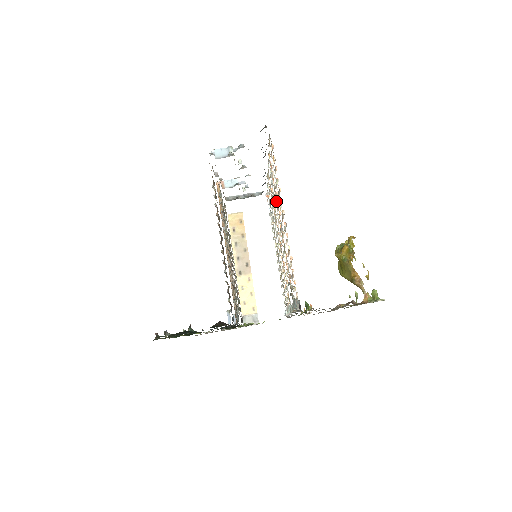
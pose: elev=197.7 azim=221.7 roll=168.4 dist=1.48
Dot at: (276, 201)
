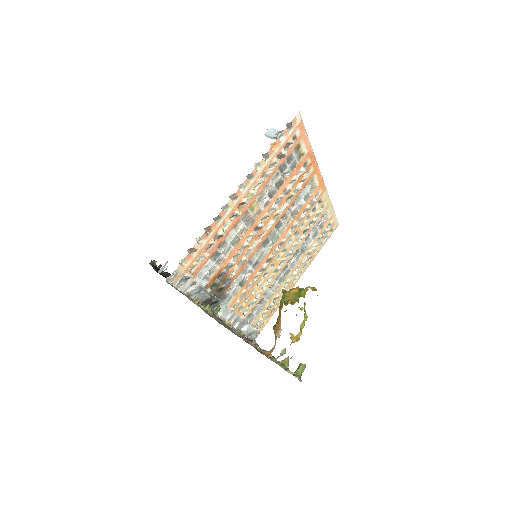
Dot at: (278, 203)
